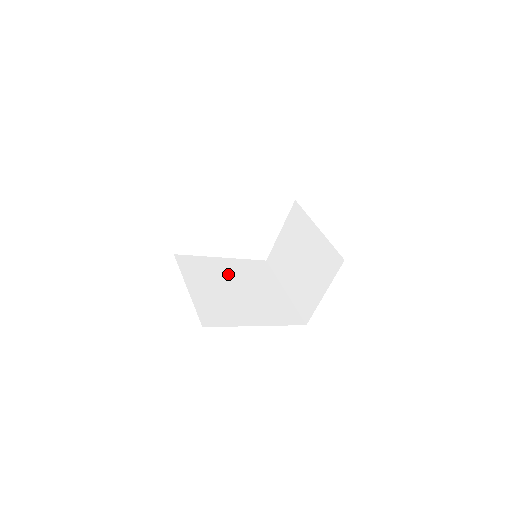
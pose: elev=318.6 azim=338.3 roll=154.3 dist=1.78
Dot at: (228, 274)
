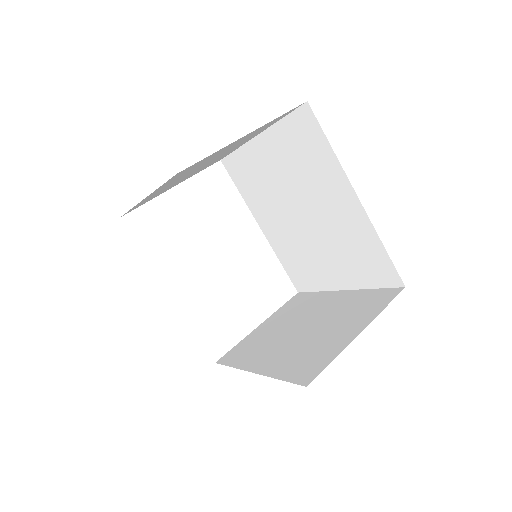
Dot at: occluded
